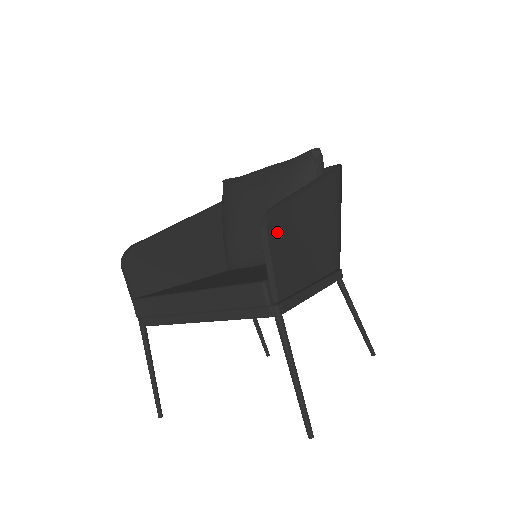
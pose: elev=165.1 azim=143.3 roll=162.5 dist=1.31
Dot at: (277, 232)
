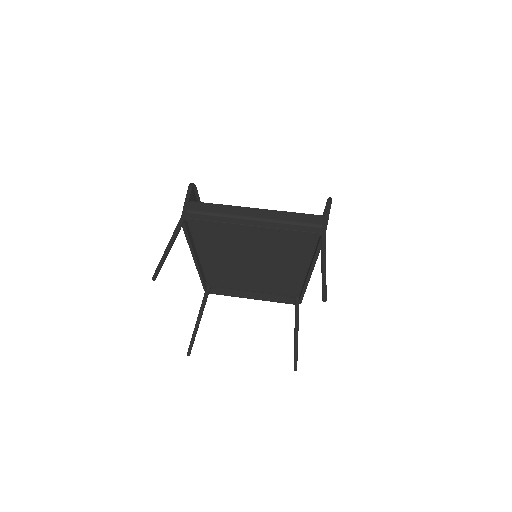
Dot at: occluded
